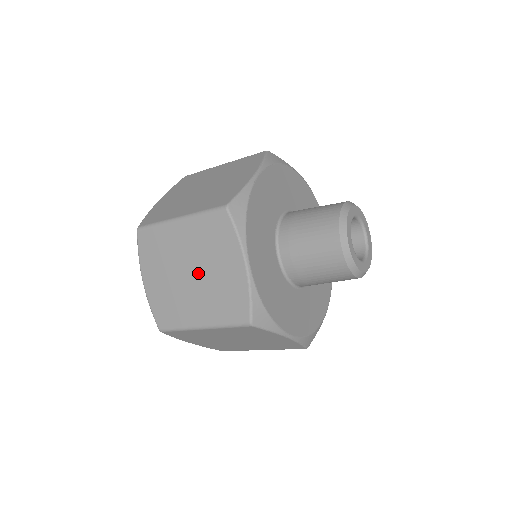
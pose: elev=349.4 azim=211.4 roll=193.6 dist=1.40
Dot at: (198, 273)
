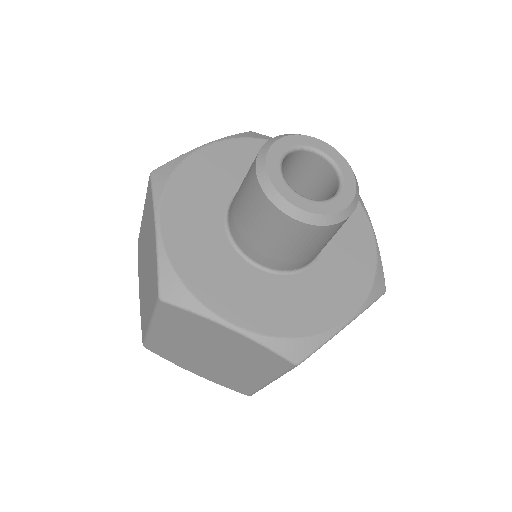
Dot at: (214, 352)
